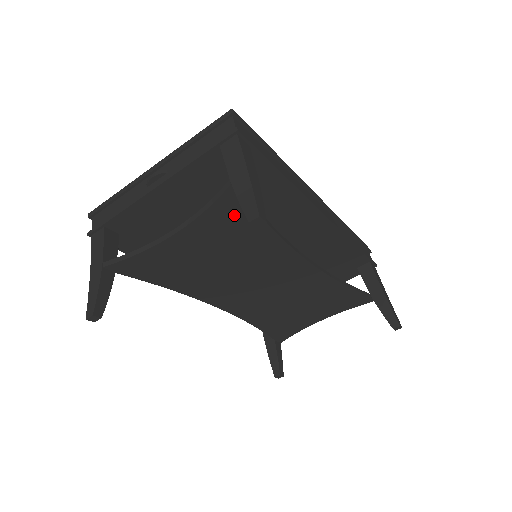
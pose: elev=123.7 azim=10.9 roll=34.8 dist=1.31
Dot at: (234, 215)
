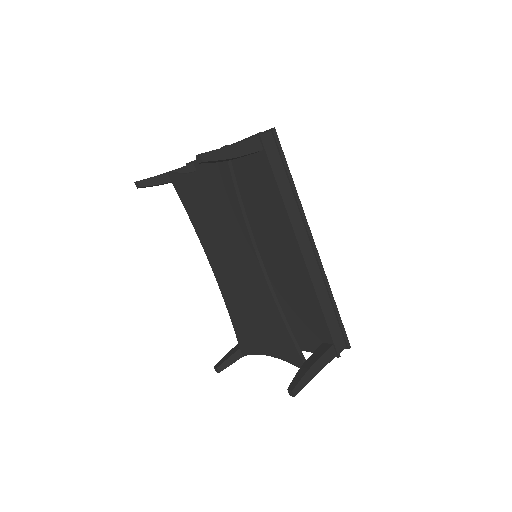
Dot at: (223, 178)
